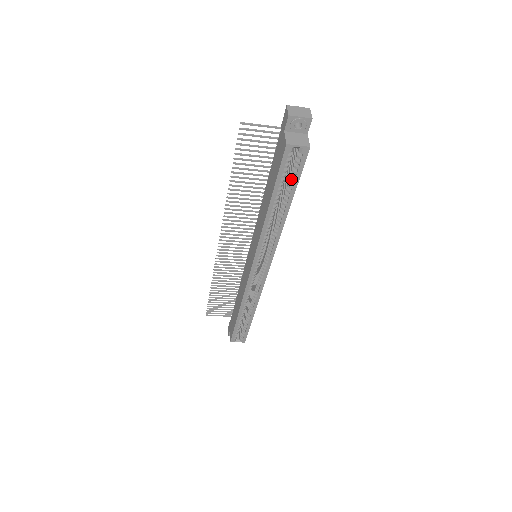
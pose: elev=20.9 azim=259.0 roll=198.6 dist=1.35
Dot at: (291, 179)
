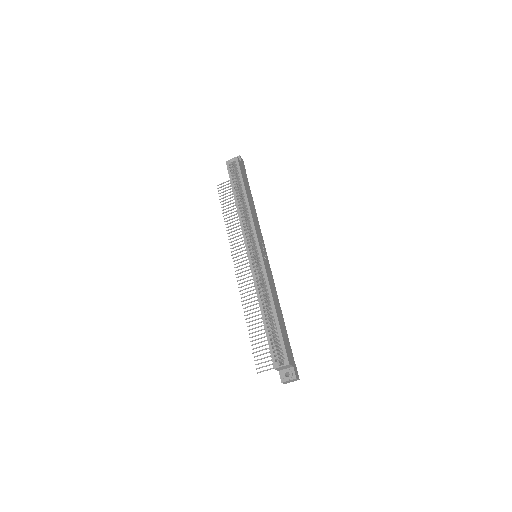
Dot at: (239, 179)
